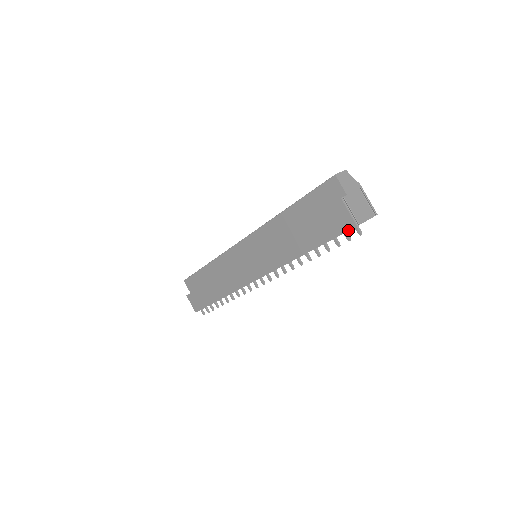
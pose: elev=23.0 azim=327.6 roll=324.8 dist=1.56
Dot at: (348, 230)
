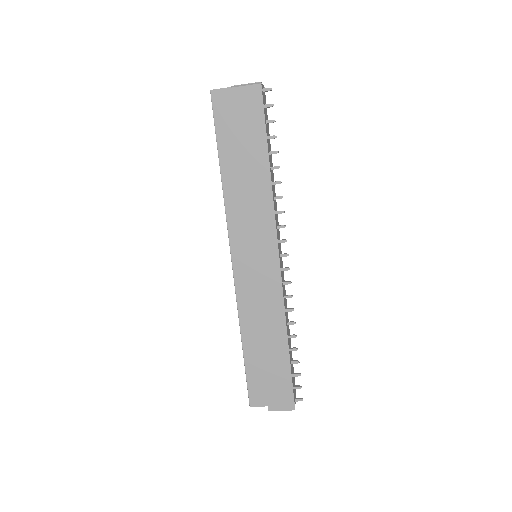
Dot at: (261, 96)
